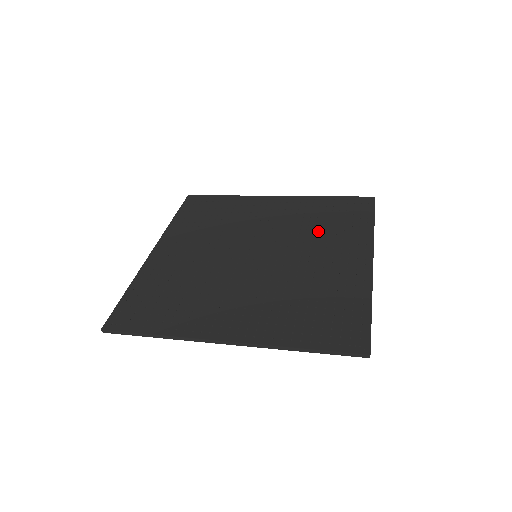
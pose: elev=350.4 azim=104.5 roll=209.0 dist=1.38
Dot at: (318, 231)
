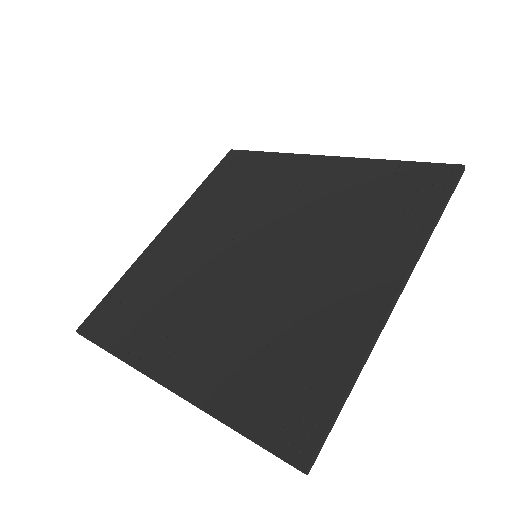
Dot at: (347, 225)
